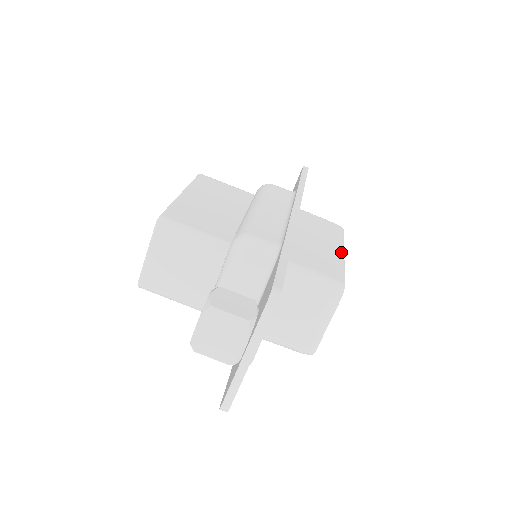
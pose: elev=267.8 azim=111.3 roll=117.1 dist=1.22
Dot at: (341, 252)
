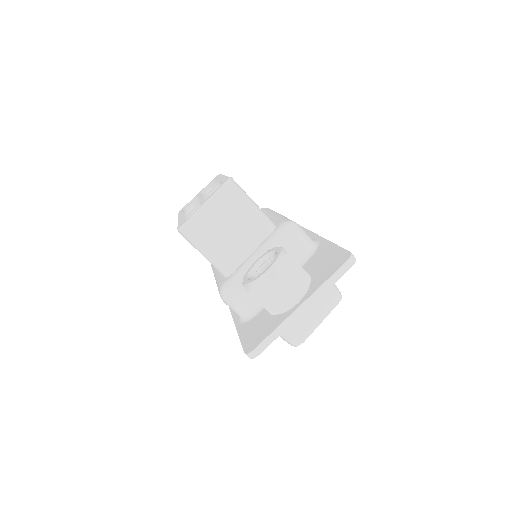
Dot at: occluded
